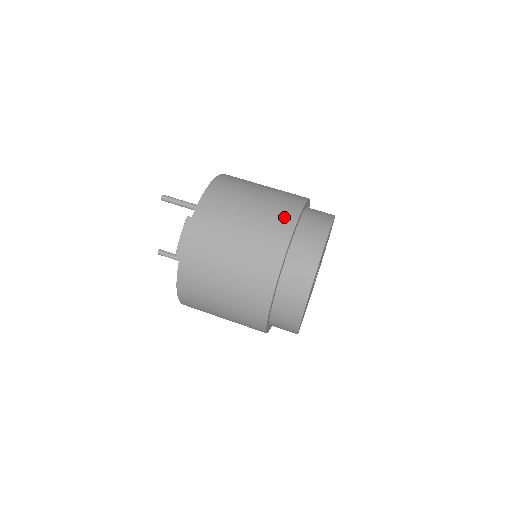
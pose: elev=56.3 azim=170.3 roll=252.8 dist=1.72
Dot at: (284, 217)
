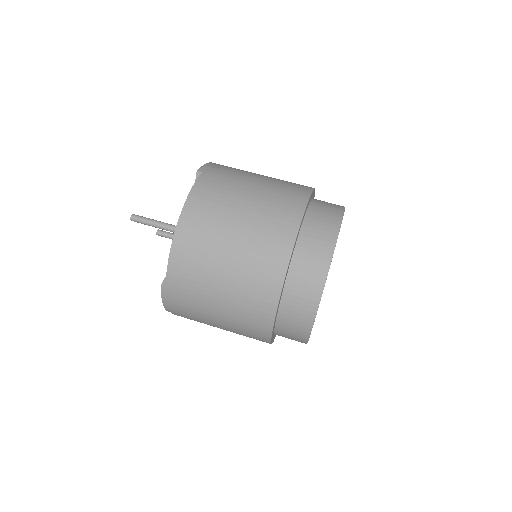
Dot at: (265, 286)
